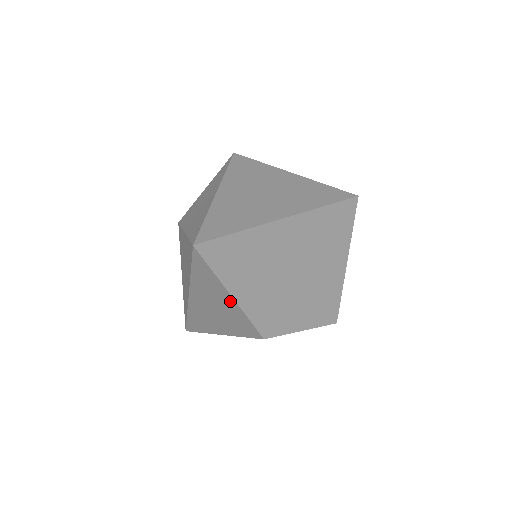
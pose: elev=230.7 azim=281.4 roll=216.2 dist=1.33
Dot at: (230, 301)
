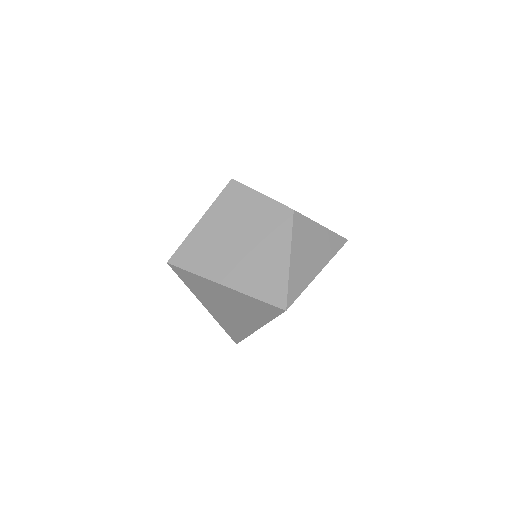
Dot at: occluded
